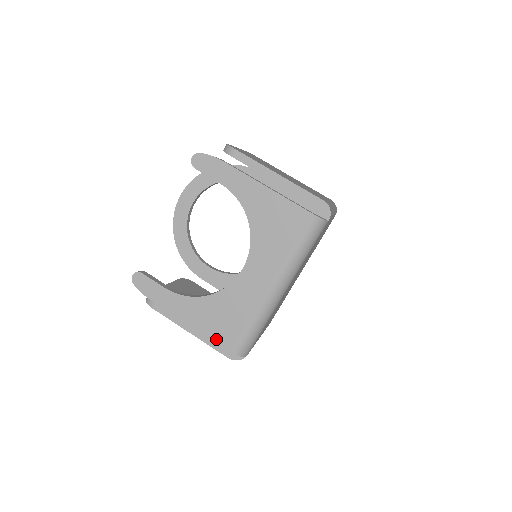
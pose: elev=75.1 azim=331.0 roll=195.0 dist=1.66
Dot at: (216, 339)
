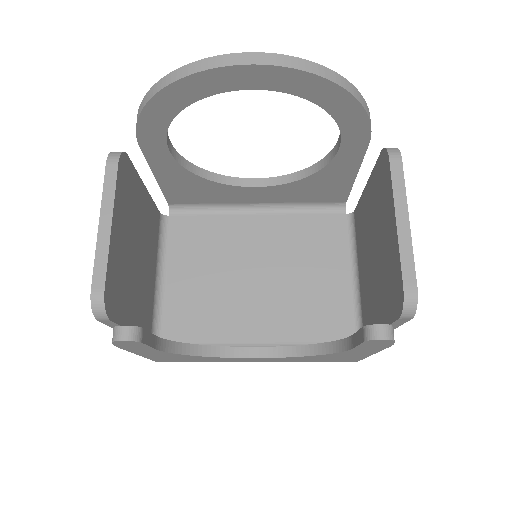
Dot at: (156, 360)
